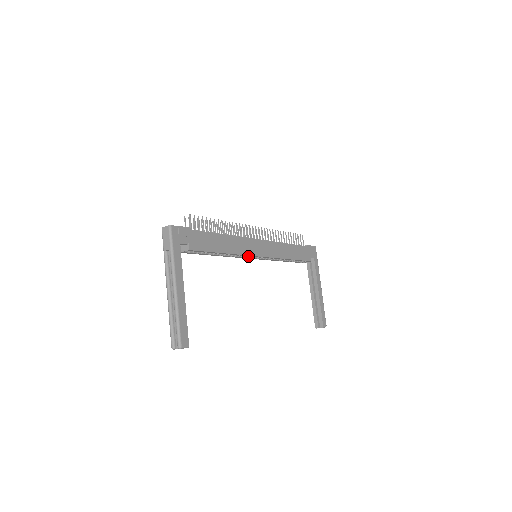
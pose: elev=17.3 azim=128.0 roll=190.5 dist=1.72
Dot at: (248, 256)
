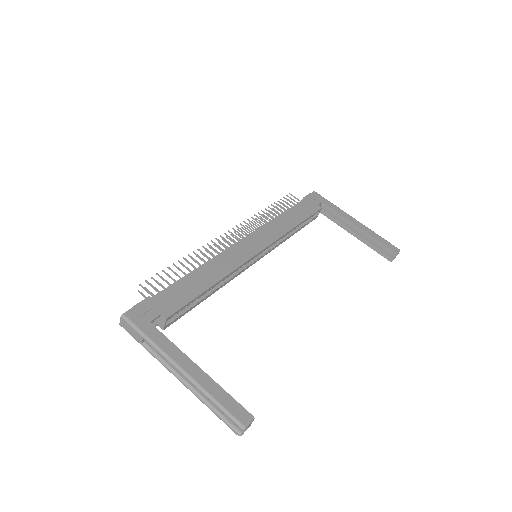
Dot at: (248, 264)
